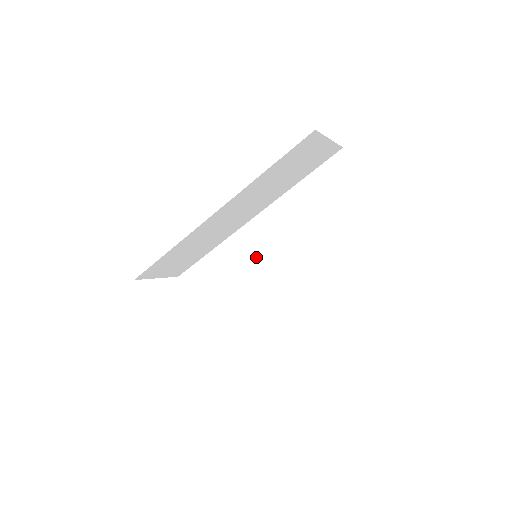
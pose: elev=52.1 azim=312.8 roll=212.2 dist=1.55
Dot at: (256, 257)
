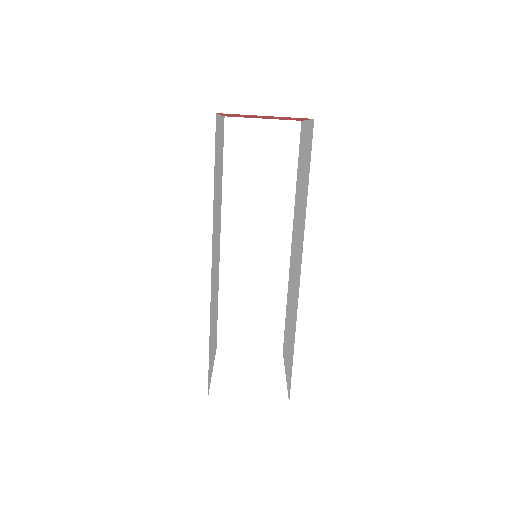
Dot at: (293, 273)
